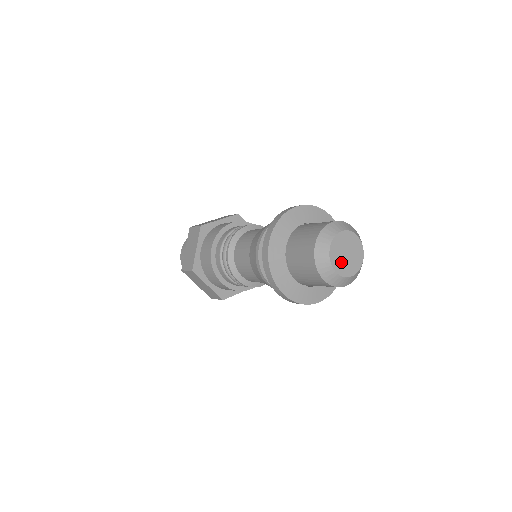
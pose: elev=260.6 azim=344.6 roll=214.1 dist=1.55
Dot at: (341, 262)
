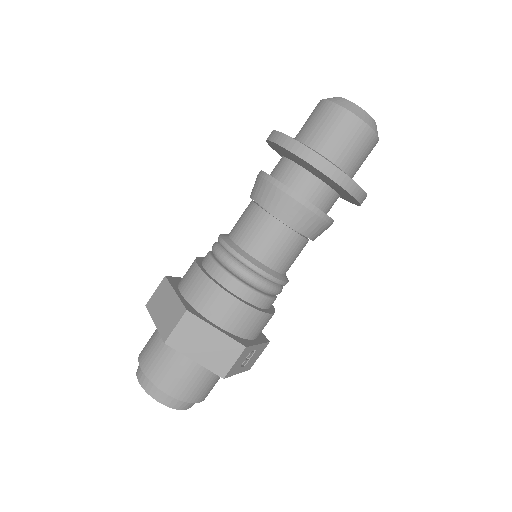
Dot at: occluded
